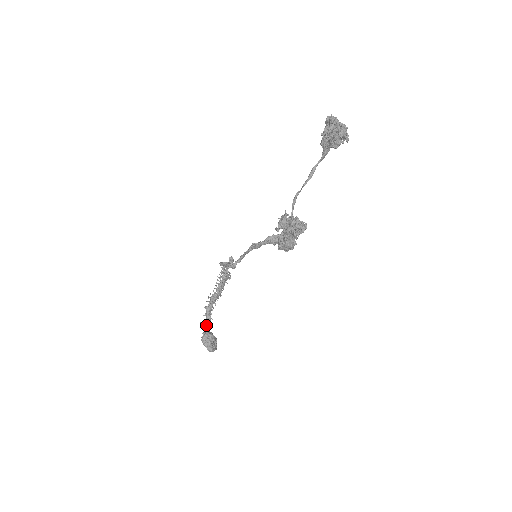
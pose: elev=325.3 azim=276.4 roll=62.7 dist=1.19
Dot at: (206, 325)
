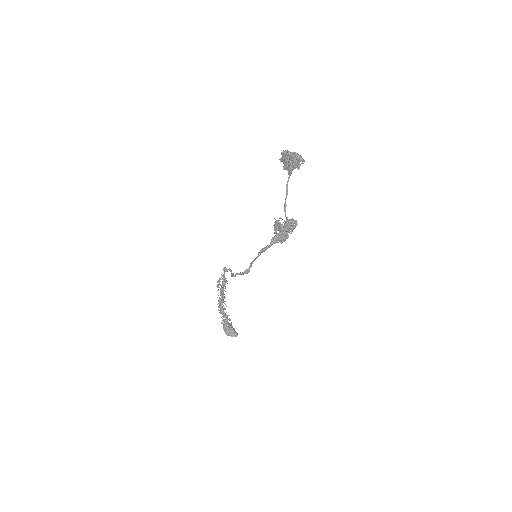
Dot at: (227, 322)
